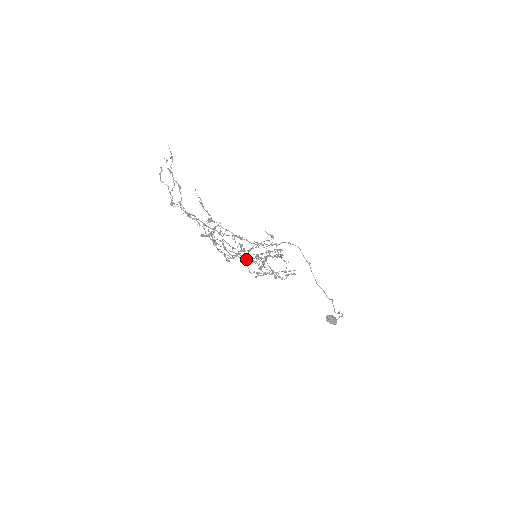
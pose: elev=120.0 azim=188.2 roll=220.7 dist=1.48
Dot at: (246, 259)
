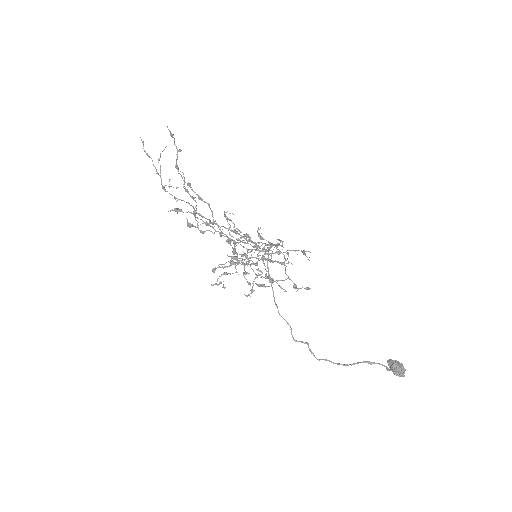
Dot at: occluded
